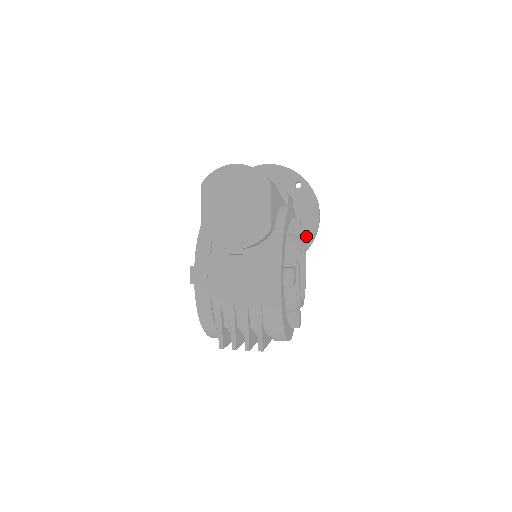
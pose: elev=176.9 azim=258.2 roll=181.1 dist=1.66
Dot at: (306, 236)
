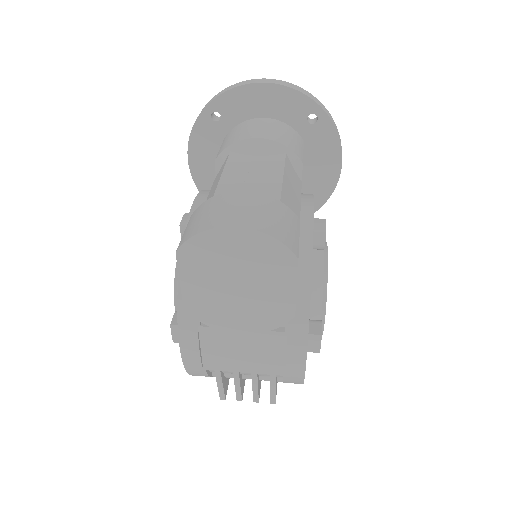
Dot at: (320, 191)
